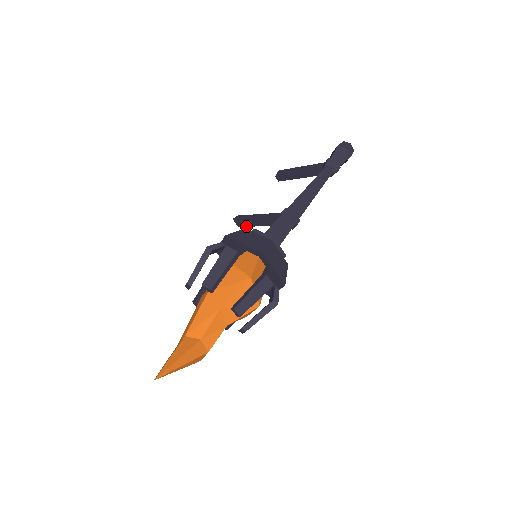
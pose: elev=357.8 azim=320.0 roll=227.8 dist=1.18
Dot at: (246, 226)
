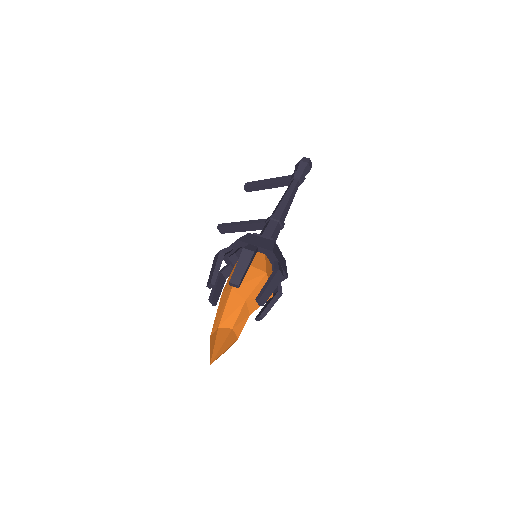
Dot at: (230, 232)
